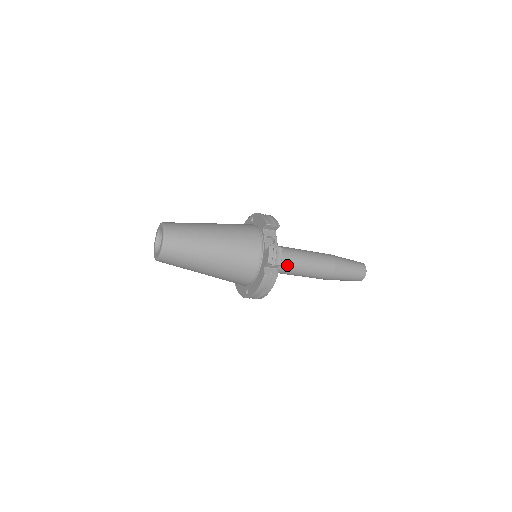
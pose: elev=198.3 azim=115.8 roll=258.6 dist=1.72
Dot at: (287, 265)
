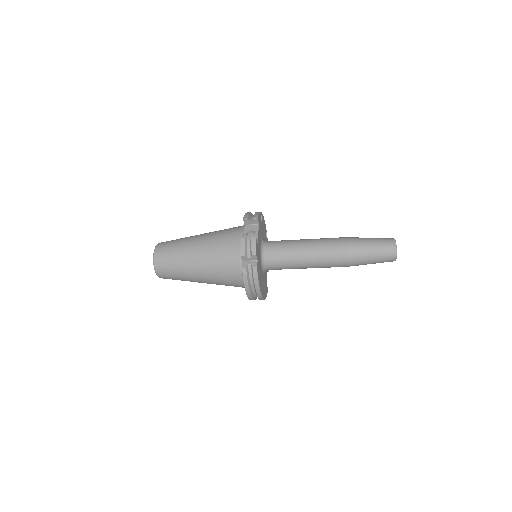
Dot at: (285, 257)
